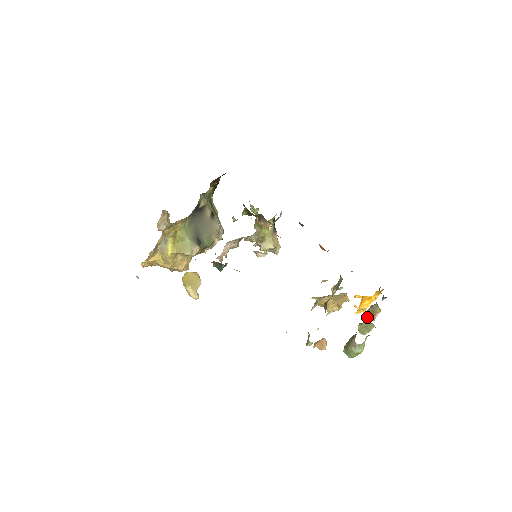
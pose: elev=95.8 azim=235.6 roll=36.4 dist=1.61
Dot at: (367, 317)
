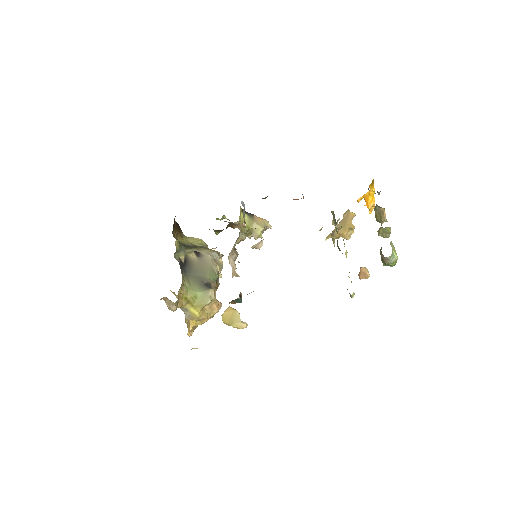
Dot at: (379, 220)
